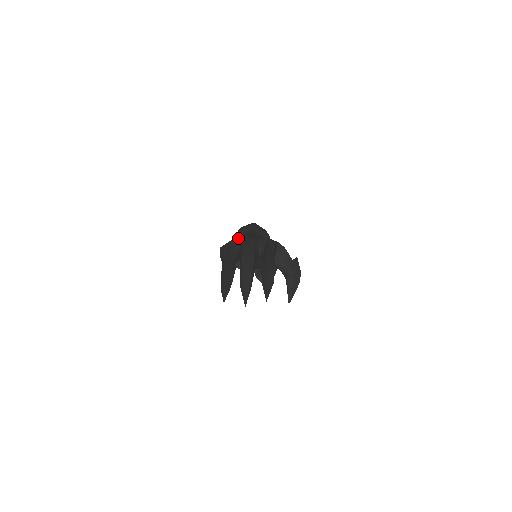
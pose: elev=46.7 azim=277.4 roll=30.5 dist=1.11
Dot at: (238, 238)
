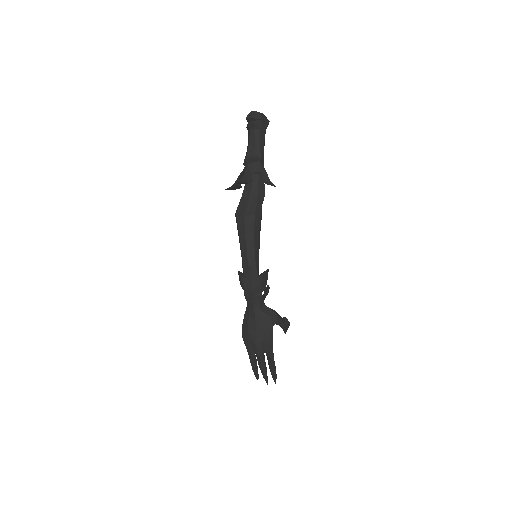
Dot at: (251, 343)
